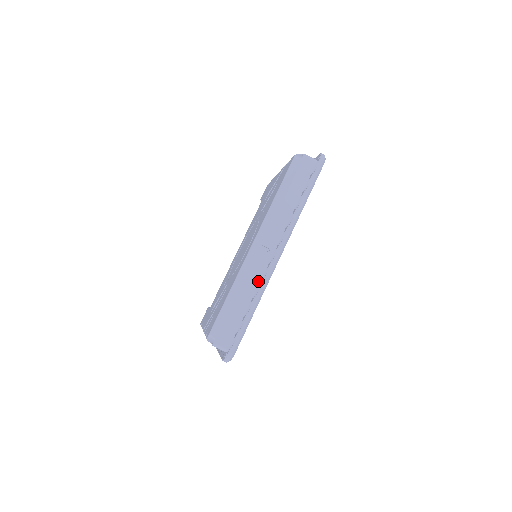
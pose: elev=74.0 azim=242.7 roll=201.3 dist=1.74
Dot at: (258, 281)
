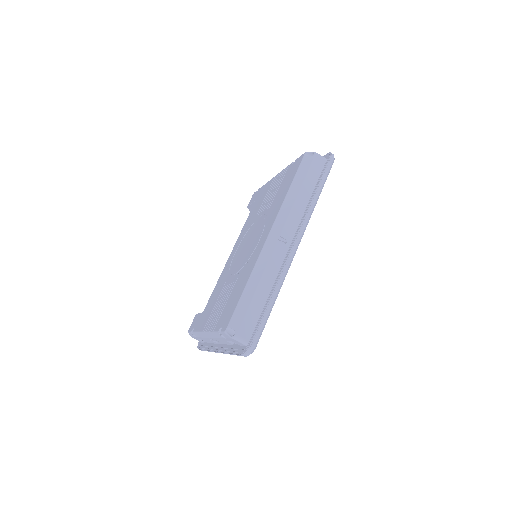
Dot at: (277, 272)
